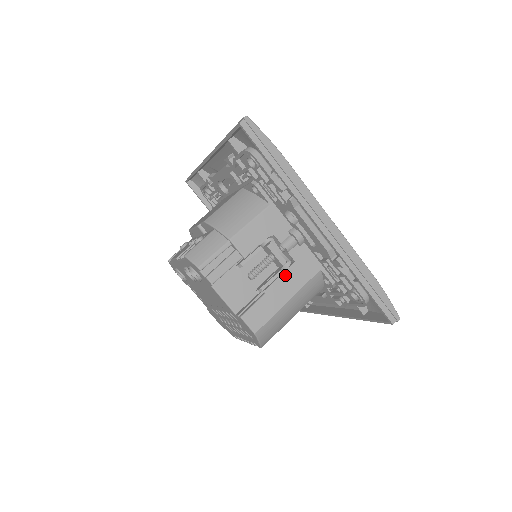
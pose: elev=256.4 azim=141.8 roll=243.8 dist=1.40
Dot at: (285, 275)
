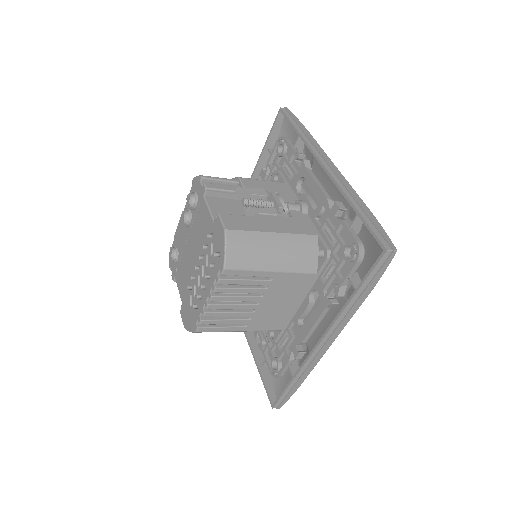
Dot at: (279, 218)
